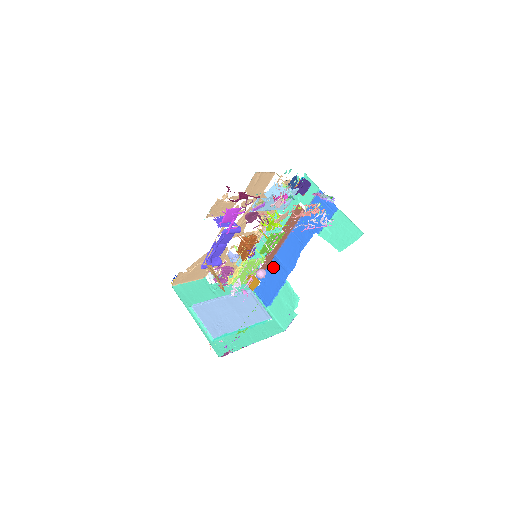
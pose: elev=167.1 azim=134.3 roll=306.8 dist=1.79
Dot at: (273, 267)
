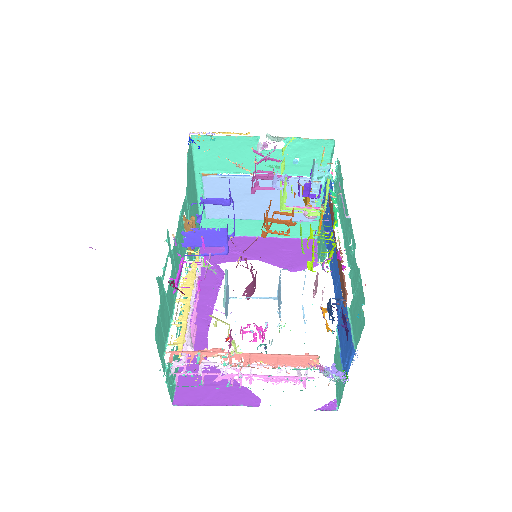
Dot at: (331, 221)
